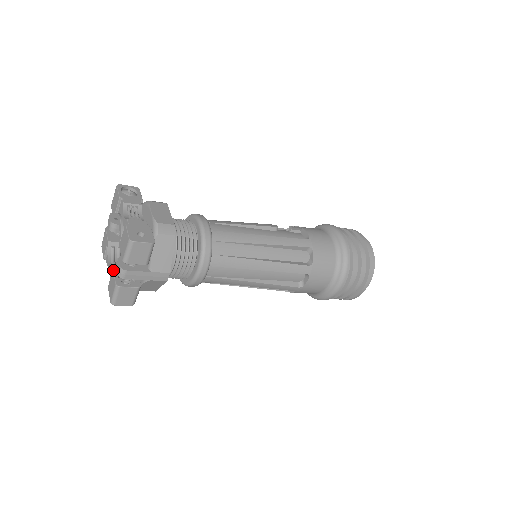
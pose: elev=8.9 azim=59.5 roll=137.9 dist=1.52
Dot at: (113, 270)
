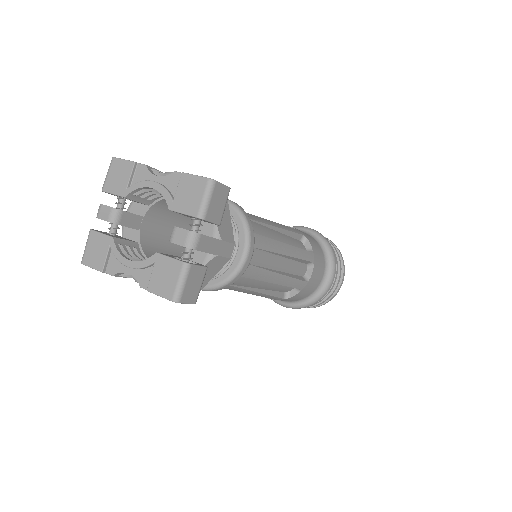
Dot at: (161, 253)
